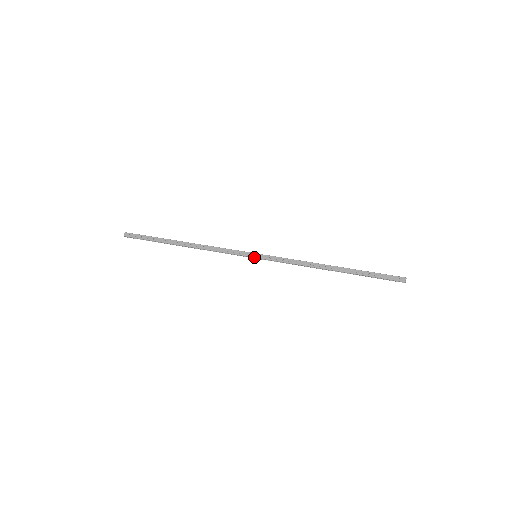
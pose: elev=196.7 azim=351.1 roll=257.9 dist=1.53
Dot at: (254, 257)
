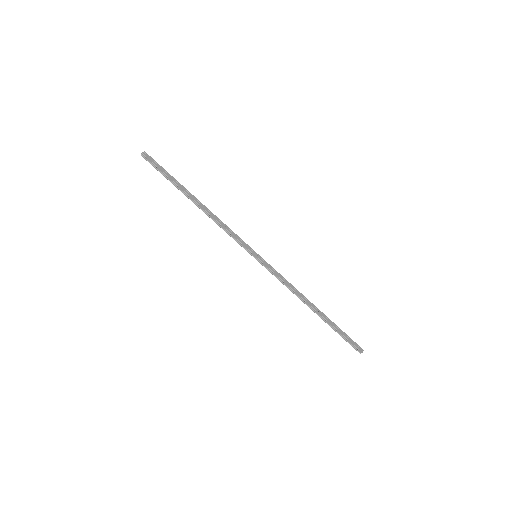
Dot at: (255, 255)
